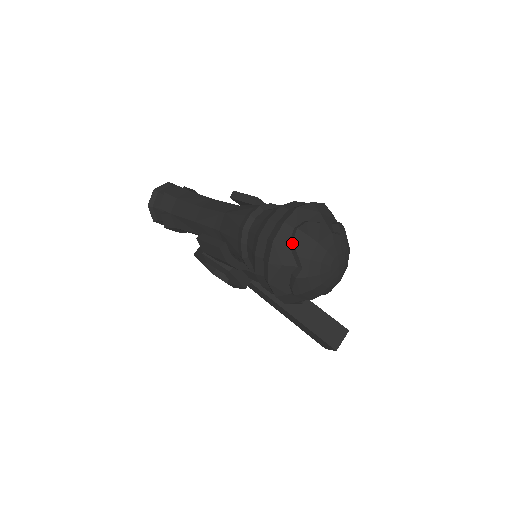
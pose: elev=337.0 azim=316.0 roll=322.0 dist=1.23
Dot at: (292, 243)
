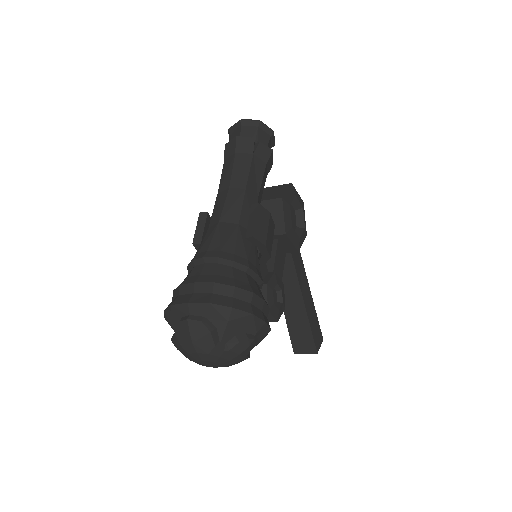
Dot at: (179, 322)
